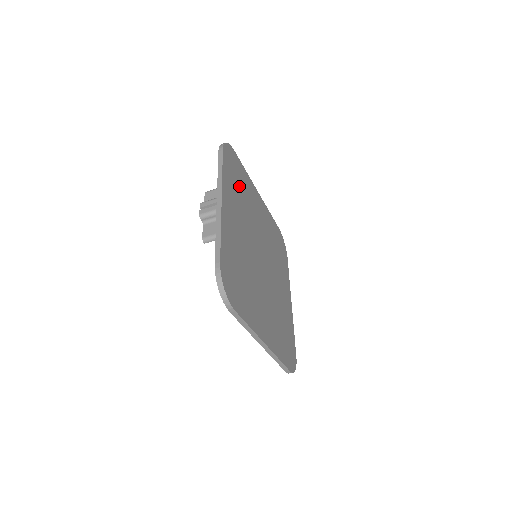
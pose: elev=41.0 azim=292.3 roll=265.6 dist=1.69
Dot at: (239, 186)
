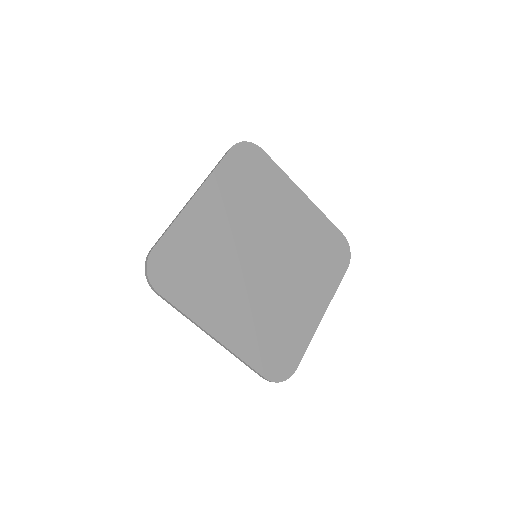
Dot at: (194, 269)
